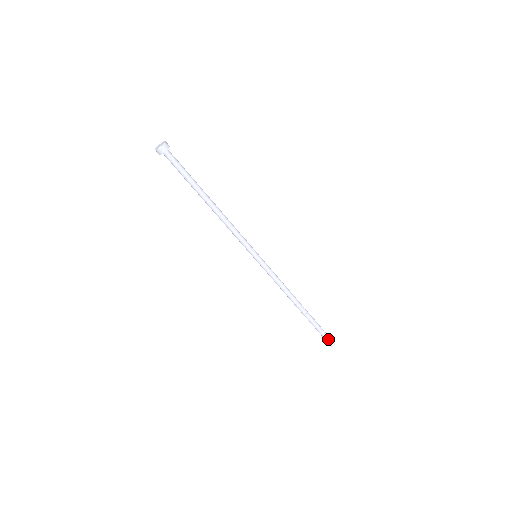
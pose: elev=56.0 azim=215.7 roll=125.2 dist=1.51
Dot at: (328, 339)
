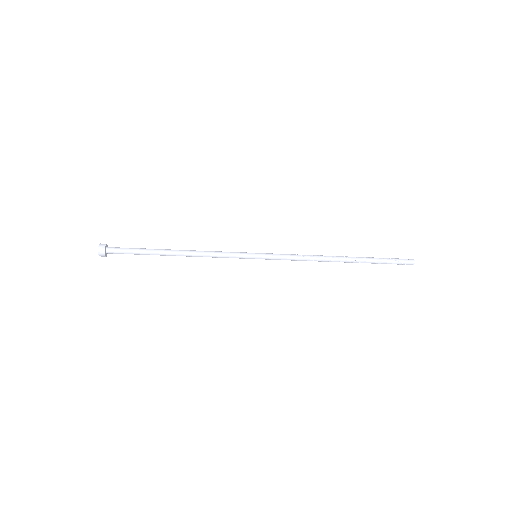
Dot at: (401, 262)
